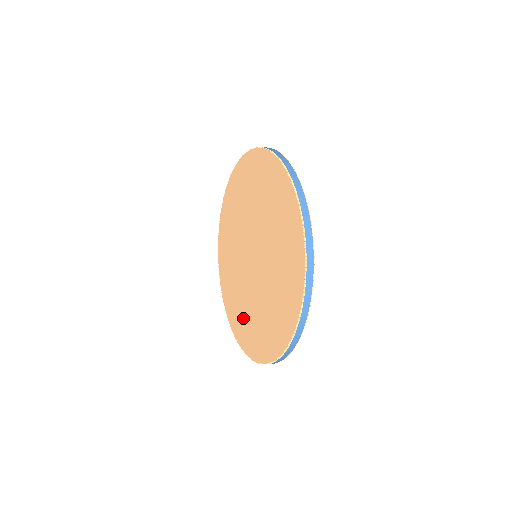
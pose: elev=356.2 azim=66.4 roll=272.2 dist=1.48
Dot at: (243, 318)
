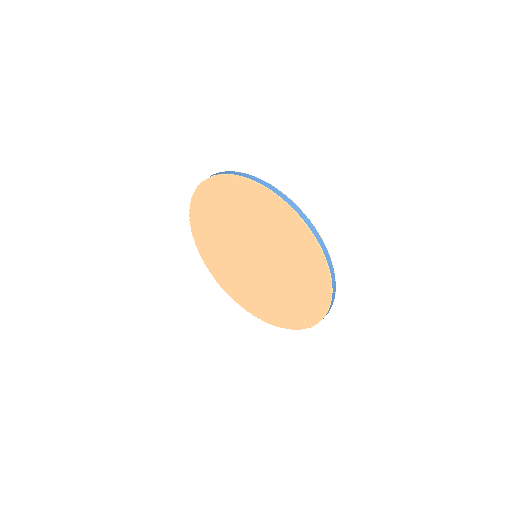
Dot at: (217, 258)
